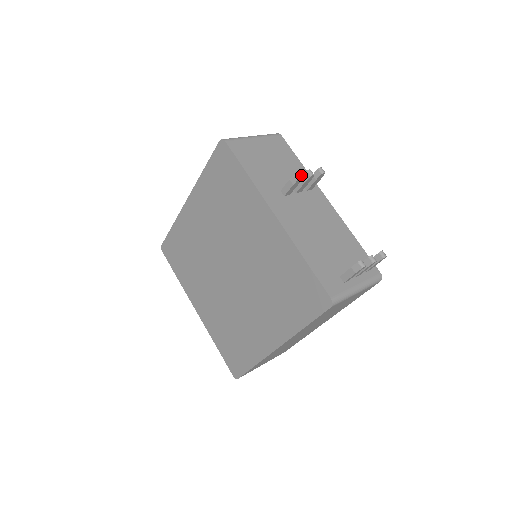
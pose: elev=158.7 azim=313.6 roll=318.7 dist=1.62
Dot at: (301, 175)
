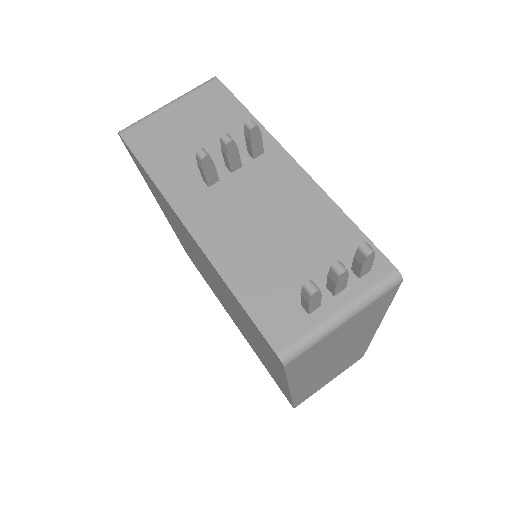
Dot at: (205, 153)
